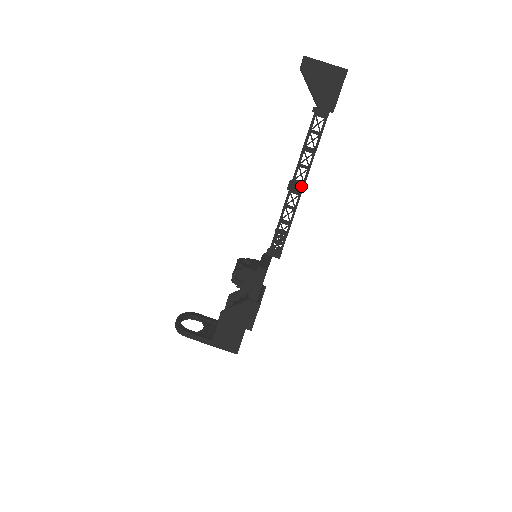
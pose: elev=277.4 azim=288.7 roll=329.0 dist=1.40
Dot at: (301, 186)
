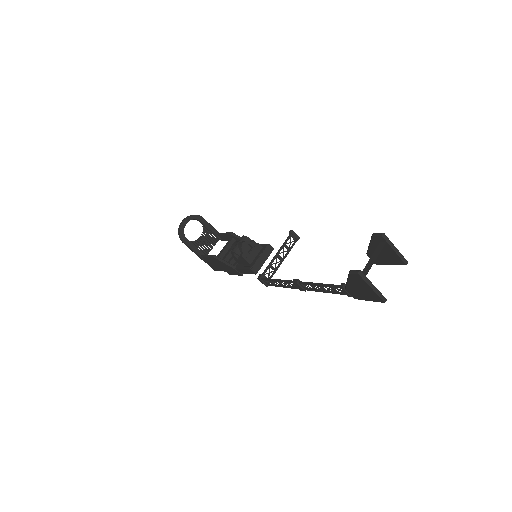
Dot at: (303, 289)
